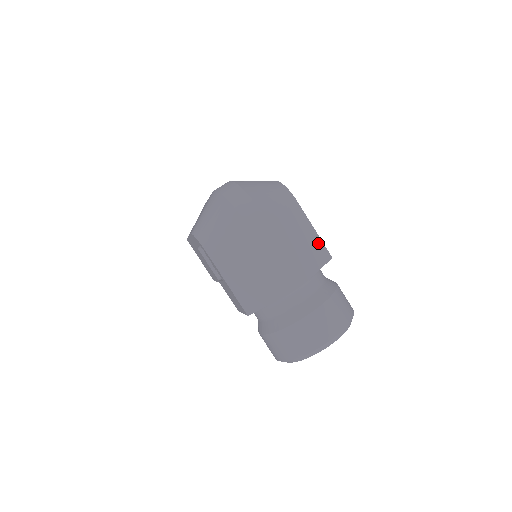
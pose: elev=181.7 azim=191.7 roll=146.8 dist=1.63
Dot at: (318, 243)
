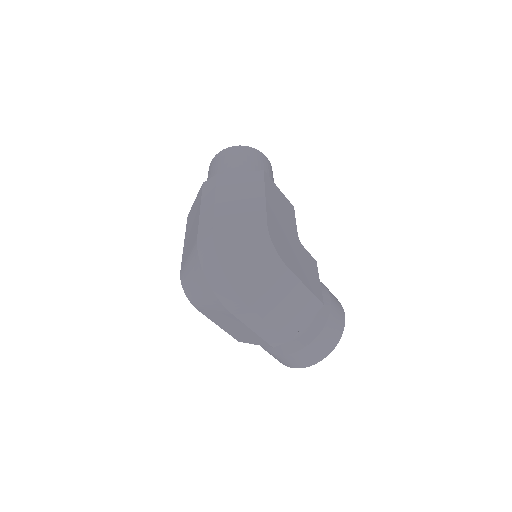
Dot at: (308, 299)
